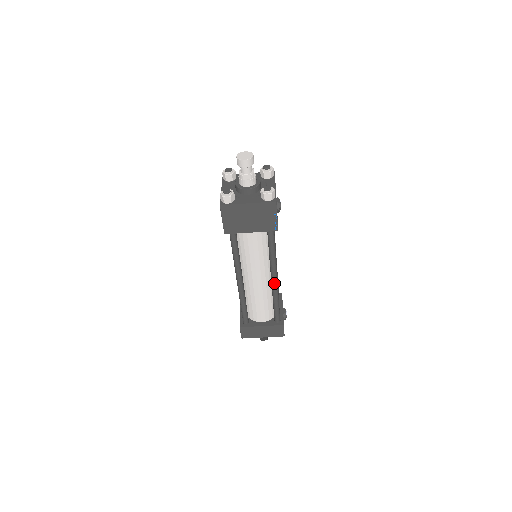
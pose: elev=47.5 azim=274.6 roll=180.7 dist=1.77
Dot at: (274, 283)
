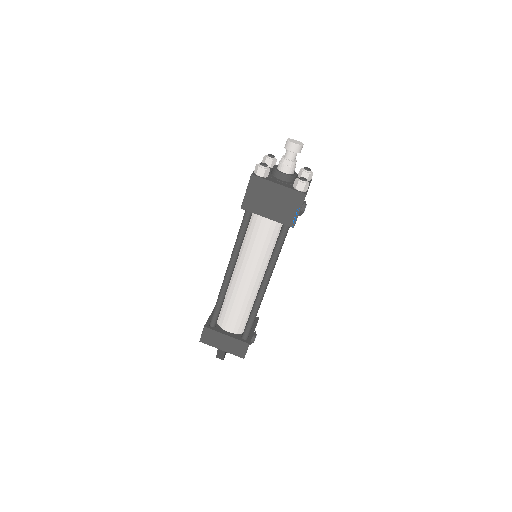
Dot at: (262, 289)
